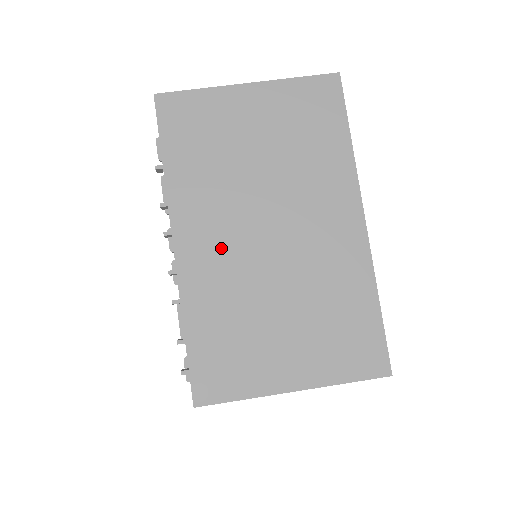
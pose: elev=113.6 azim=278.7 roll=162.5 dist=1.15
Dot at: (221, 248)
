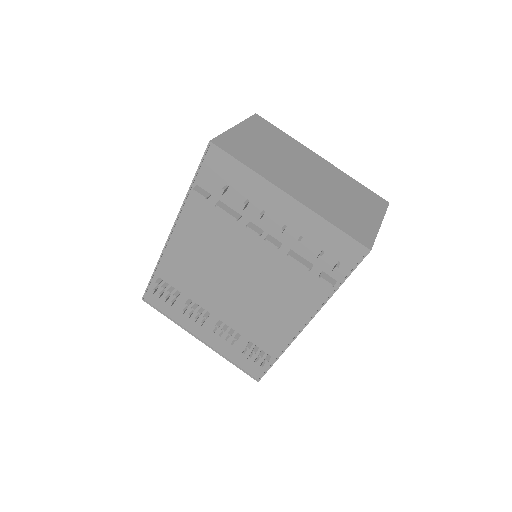
Dot at: (303, 188)
